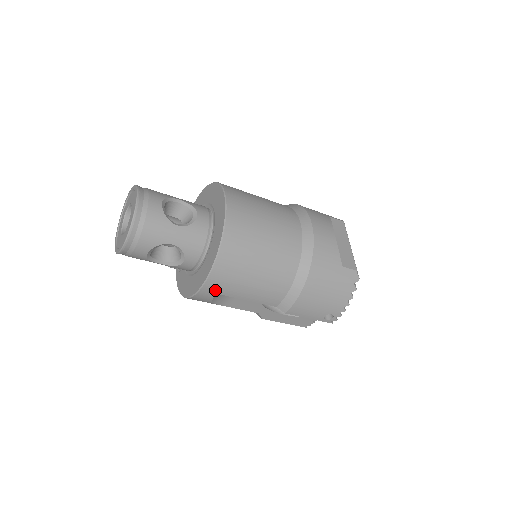
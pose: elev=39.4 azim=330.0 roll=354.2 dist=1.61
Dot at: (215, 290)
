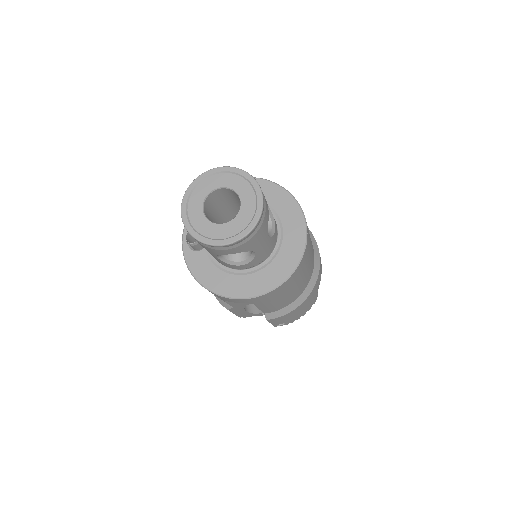
Dot at: (255, 301)
